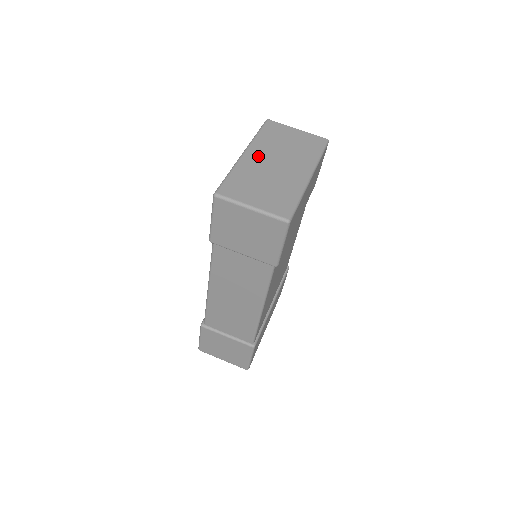
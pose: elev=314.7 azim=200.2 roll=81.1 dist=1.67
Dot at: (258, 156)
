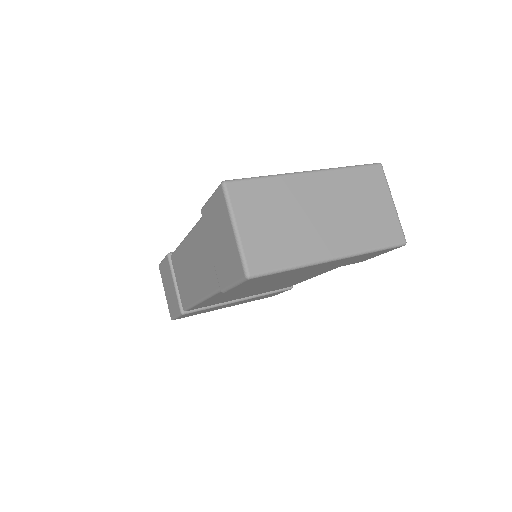
Dot at: (316, 189)
